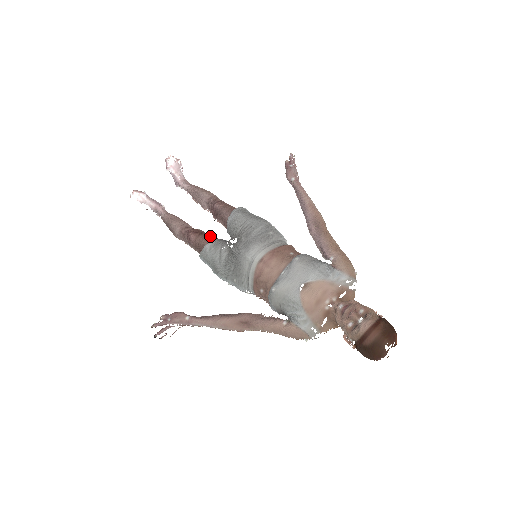
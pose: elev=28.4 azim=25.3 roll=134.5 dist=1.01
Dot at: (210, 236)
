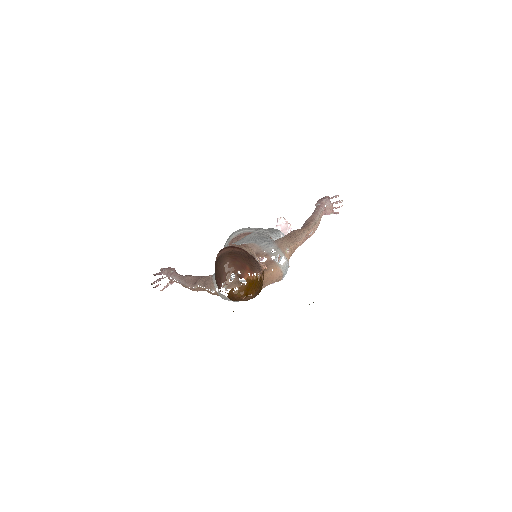
Dot at: occluded
